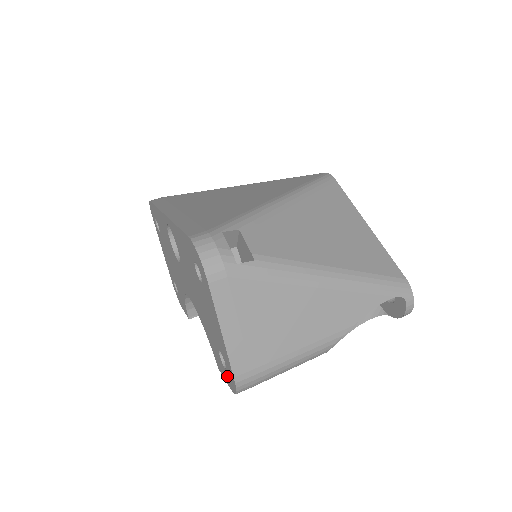
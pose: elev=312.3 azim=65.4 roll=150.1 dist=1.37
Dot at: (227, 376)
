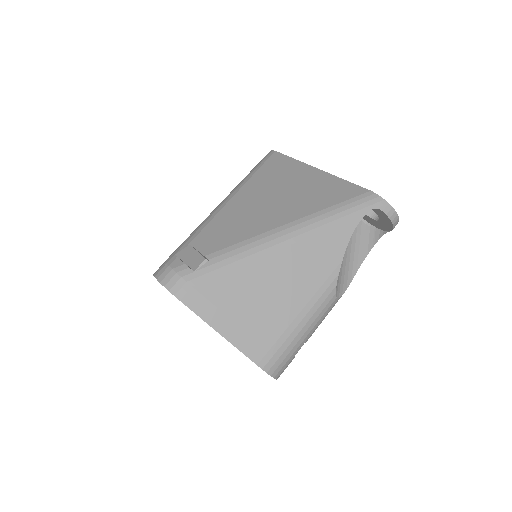
Dot at: occluded
